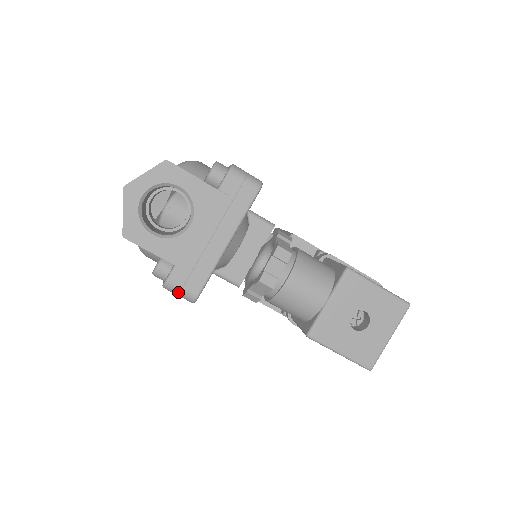
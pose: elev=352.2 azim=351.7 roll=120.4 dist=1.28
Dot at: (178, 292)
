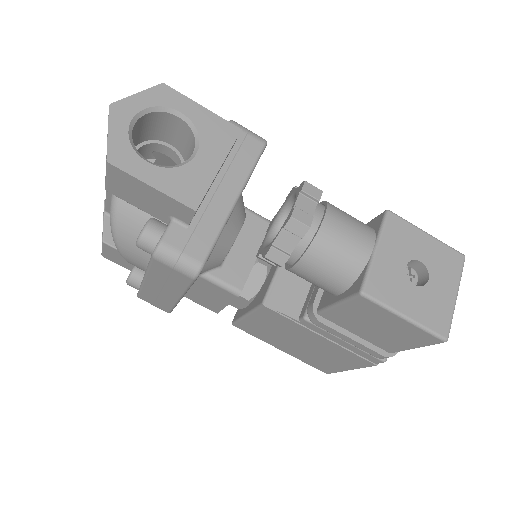
Dot at: (176, 259)
